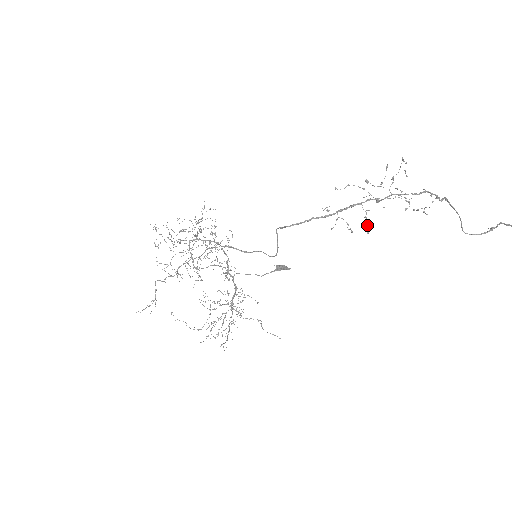
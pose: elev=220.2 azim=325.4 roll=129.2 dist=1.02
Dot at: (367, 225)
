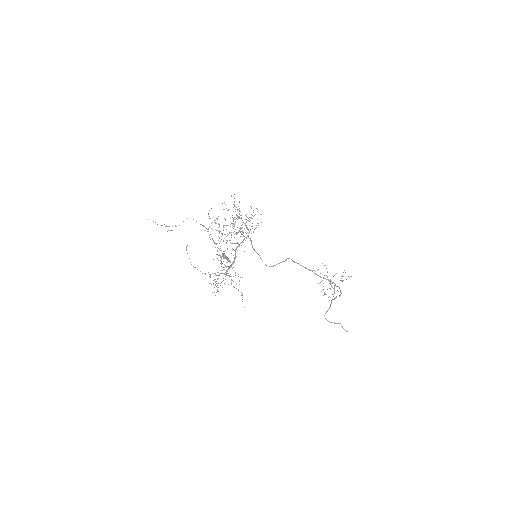
Dot at: occluded
